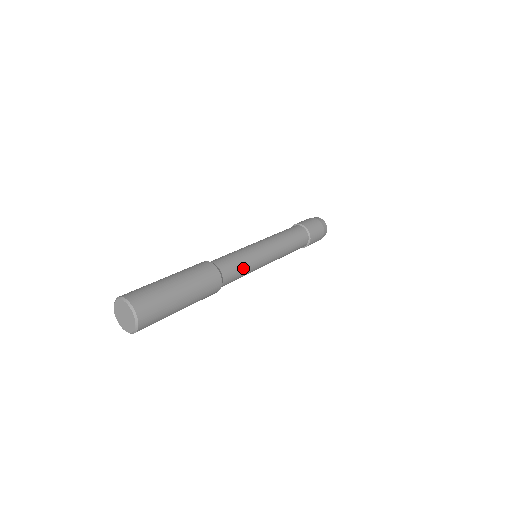
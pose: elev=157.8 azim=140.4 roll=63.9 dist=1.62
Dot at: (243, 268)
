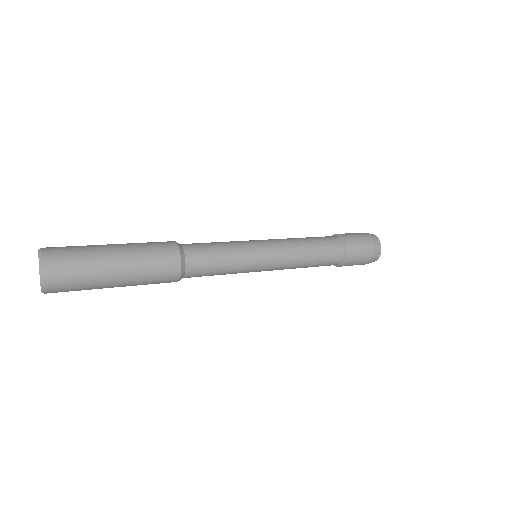
Dot at: (221, 255)
